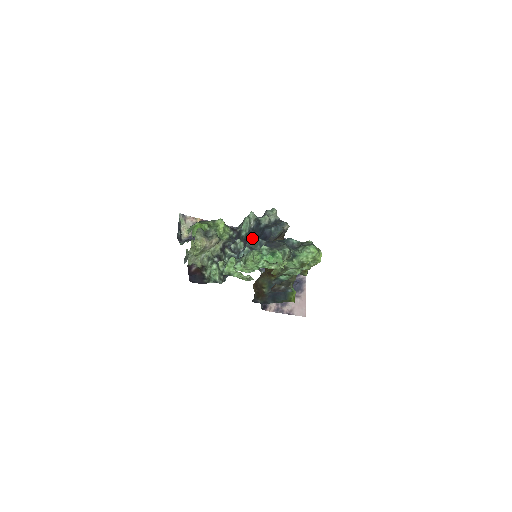
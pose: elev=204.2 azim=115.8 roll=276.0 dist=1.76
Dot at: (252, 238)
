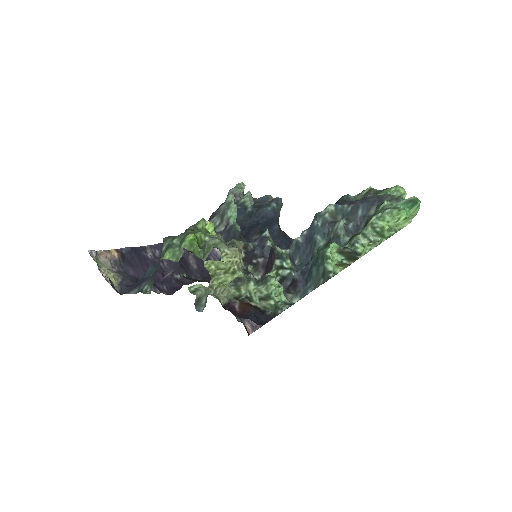
Dot at: (249, 231)
